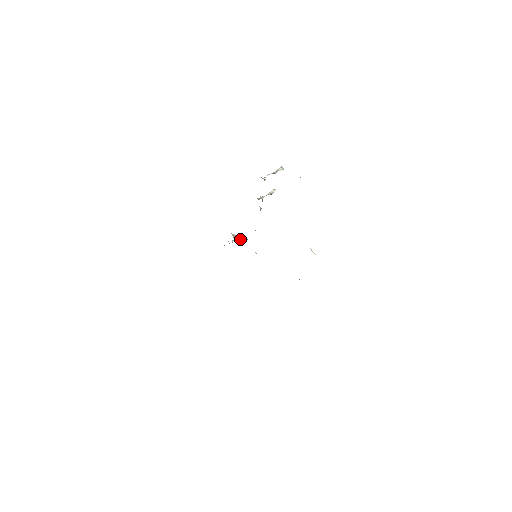
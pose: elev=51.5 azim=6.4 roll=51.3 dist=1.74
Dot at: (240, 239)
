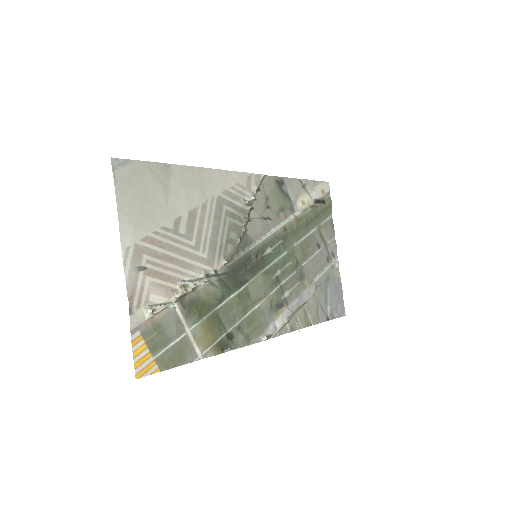
Dot at: (247, 219)
